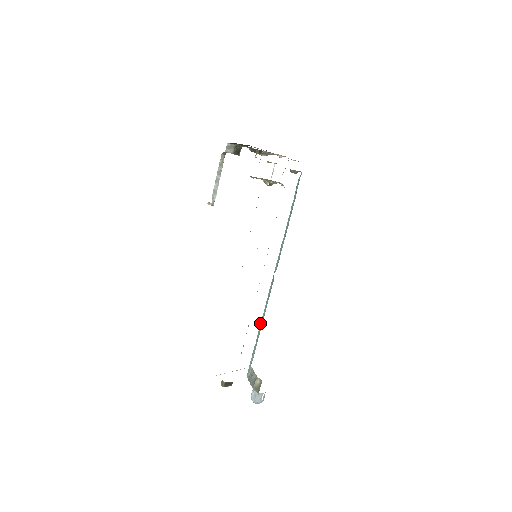
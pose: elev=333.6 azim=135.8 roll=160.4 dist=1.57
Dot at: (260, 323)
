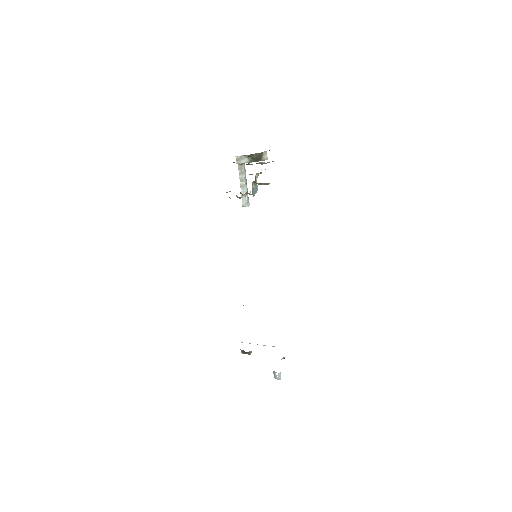
Dot at: occluded
